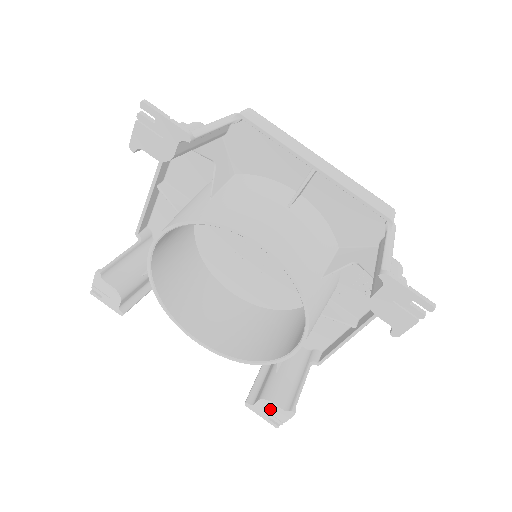
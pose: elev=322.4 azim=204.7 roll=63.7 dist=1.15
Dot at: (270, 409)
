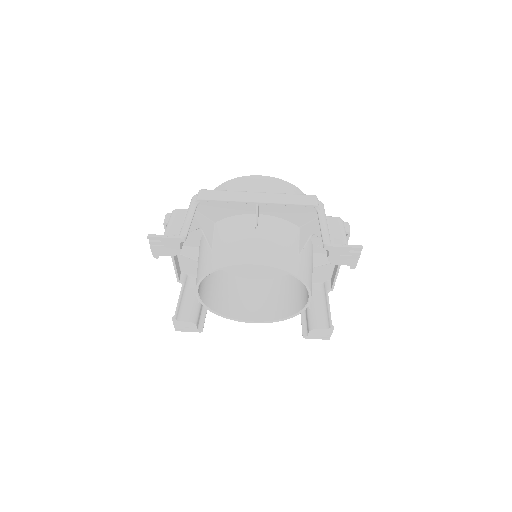
Dot at: (318, 333)
